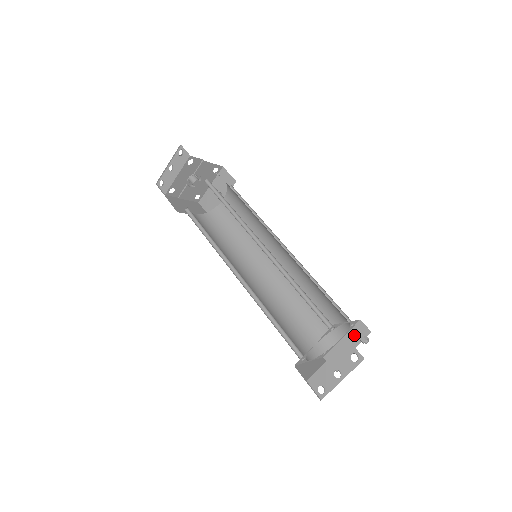
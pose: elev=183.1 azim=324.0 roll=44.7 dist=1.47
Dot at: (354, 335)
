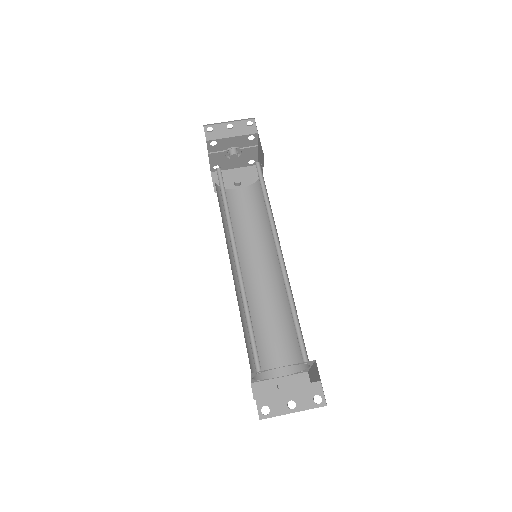
Dot at: (294, 381)
